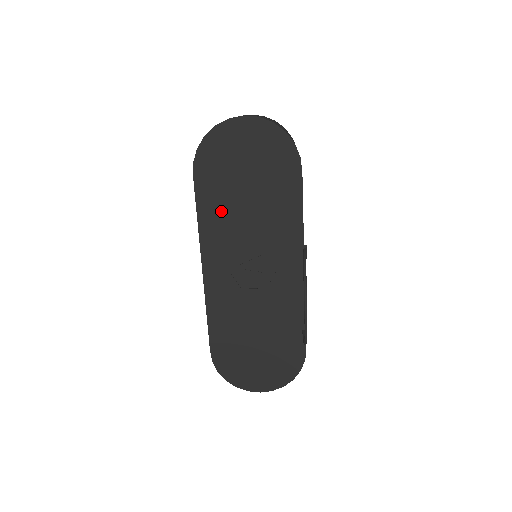
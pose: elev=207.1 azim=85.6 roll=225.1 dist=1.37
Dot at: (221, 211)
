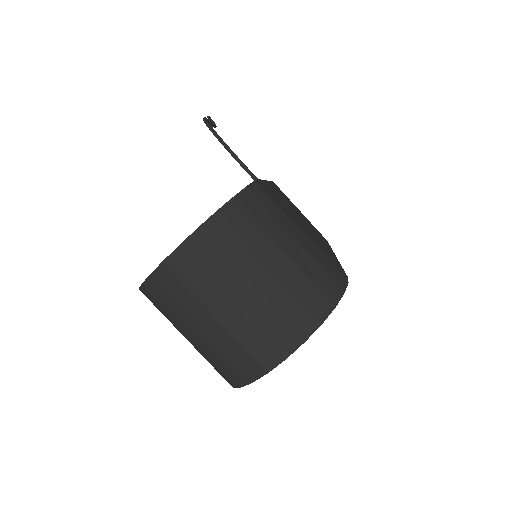
Dot at: occluded
